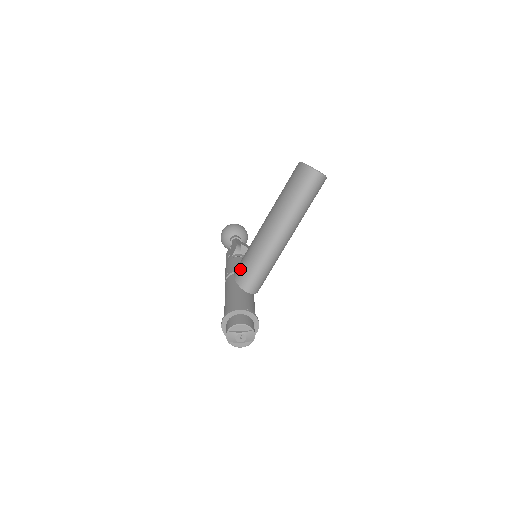
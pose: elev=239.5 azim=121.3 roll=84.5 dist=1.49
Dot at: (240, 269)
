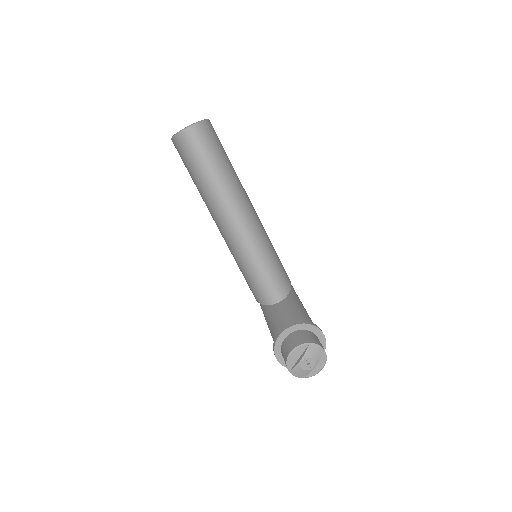
Dot at: (250, 289)
